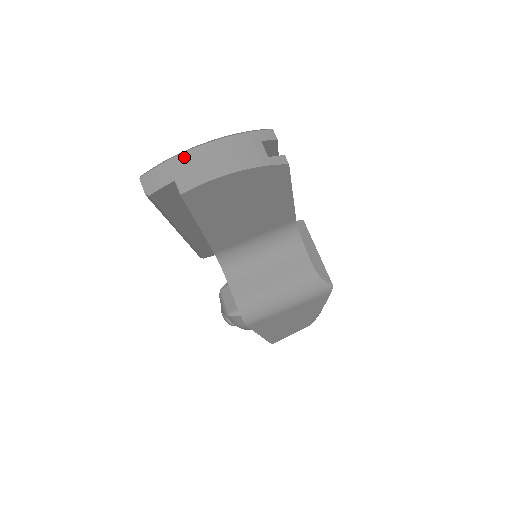
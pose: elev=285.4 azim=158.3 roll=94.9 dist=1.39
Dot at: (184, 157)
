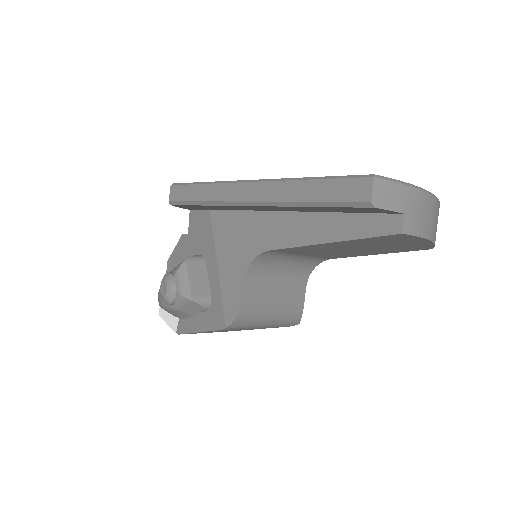
Dot at: (419, 195)
